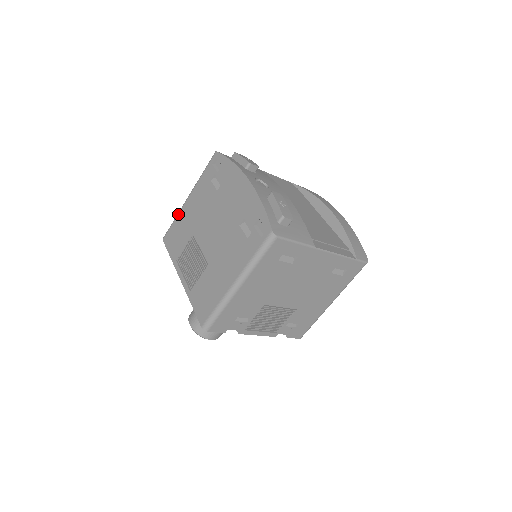
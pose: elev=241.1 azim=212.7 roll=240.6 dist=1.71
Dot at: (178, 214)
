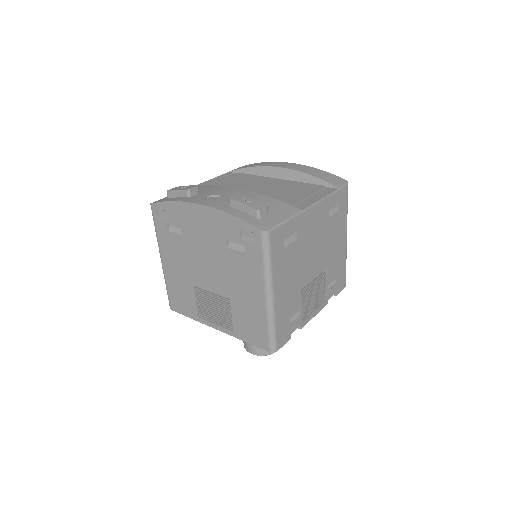
Dot at: (165, 279)
